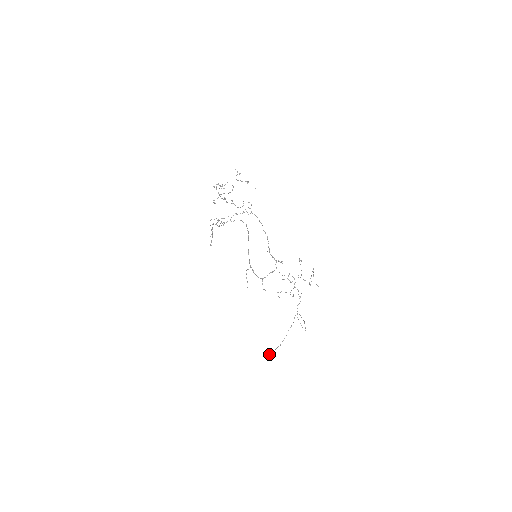
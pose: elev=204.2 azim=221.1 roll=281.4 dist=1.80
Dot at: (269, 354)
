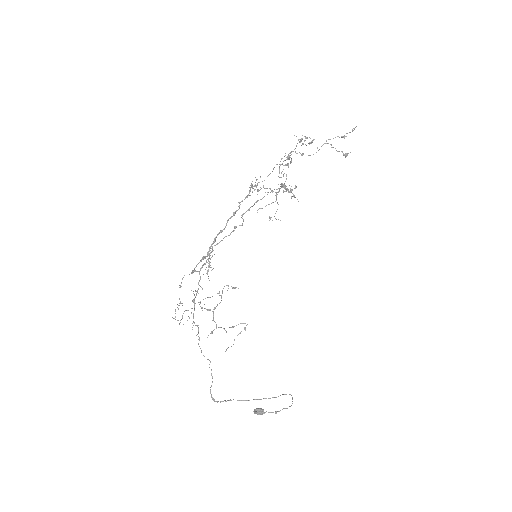
Dot at: (255, 409)
